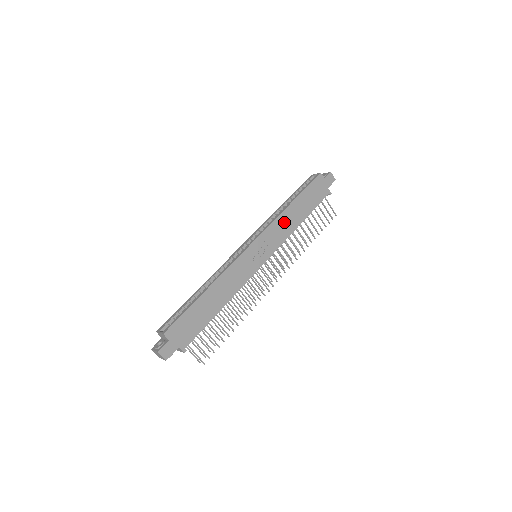
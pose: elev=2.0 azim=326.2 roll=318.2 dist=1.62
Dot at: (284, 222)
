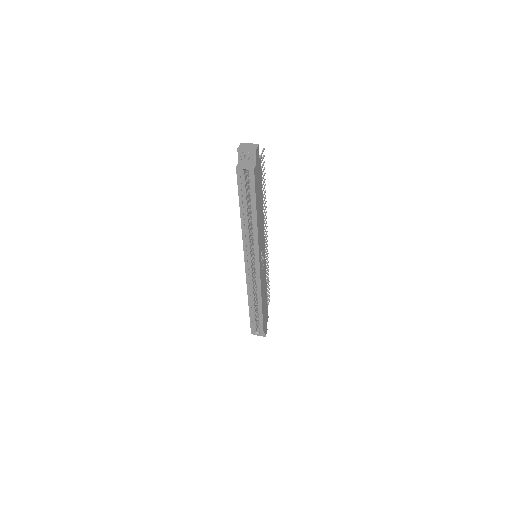
Dot at: (260, 229)
